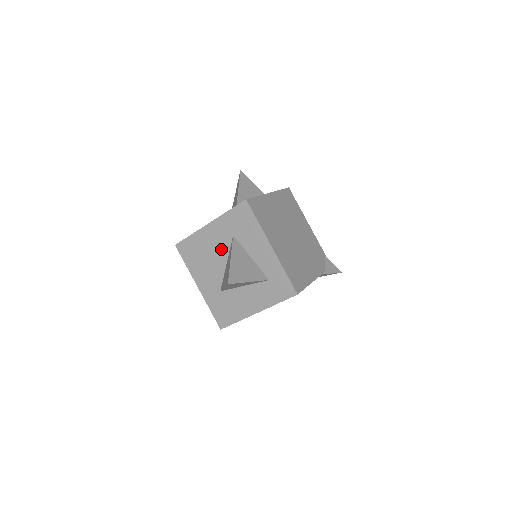
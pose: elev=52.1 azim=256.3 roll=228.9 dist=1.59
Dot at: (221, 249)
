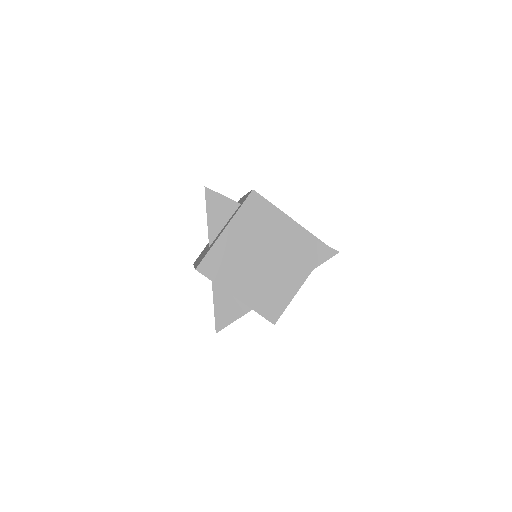
Dot at: occluded
